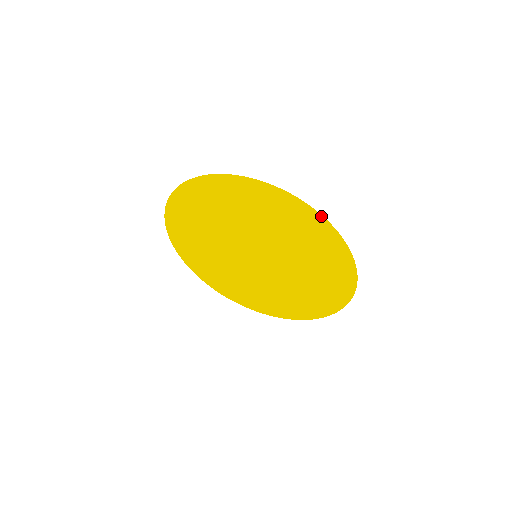
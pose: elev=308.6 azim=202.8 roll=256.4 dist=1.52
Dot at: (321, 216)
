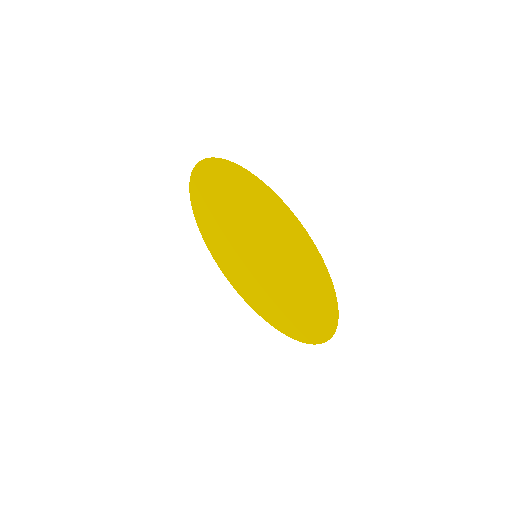
Dot at: (311, 239)
